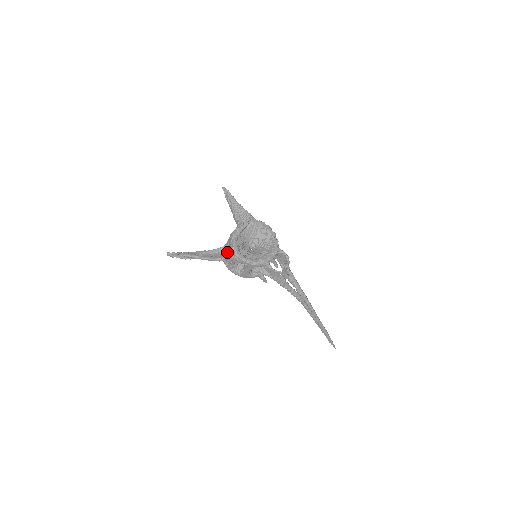
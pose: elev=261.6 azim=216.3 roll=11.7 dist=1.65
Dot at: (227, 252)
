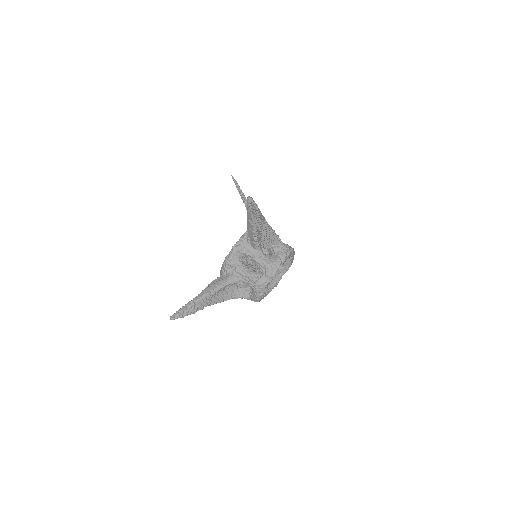
Dot at: occluded
